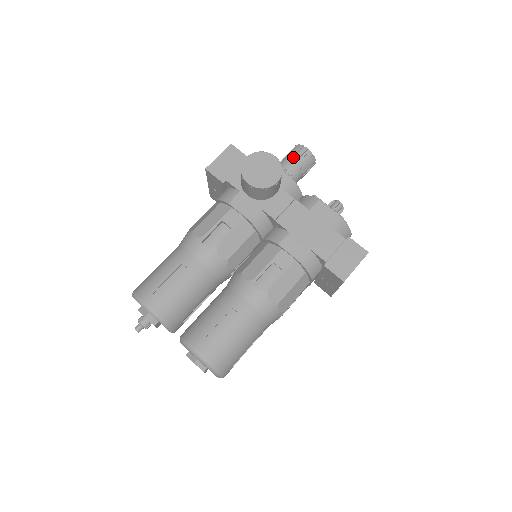
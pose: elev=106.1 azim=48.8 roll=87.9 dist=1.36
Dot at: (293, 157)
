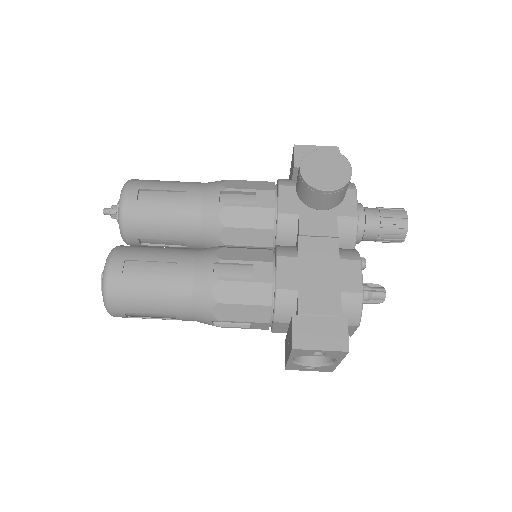
Dot at: (385, 212)
